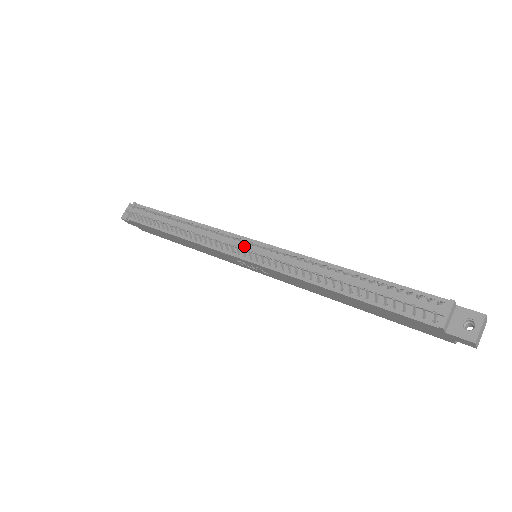
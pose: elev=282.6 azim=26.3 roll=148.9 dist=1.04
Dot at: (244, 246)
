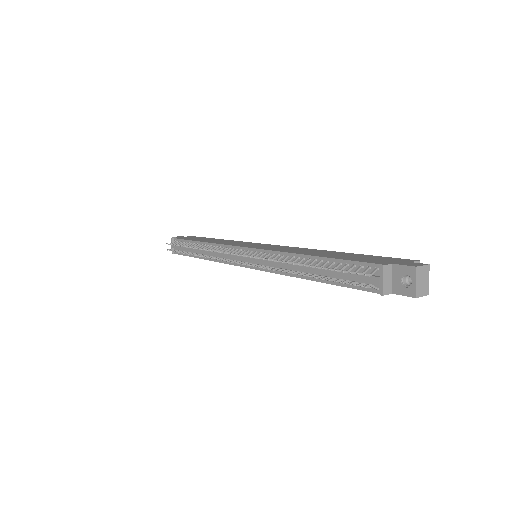
Dot at: (240, 256)
